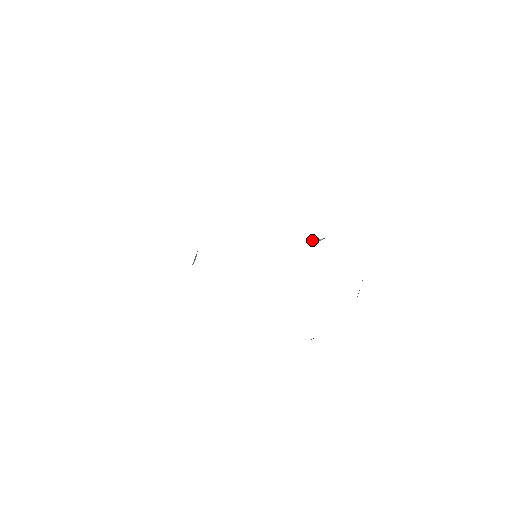
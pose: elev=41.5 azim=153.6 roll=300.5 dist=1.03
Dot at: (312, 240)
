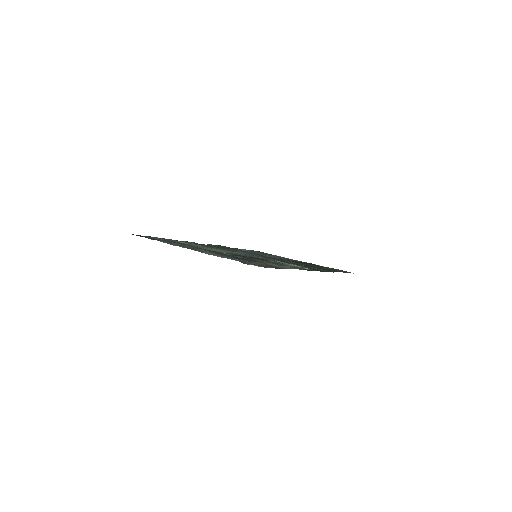
Dot at: occluded
